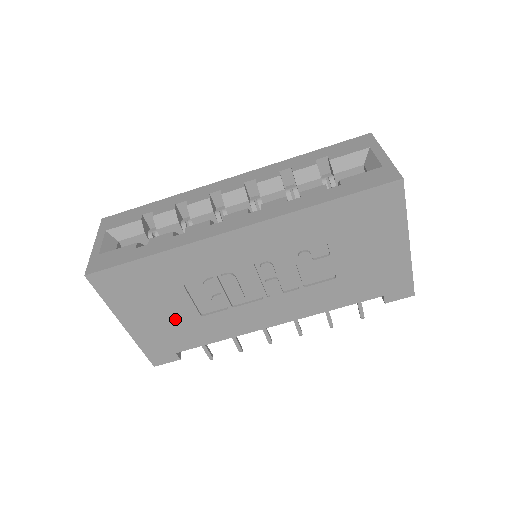
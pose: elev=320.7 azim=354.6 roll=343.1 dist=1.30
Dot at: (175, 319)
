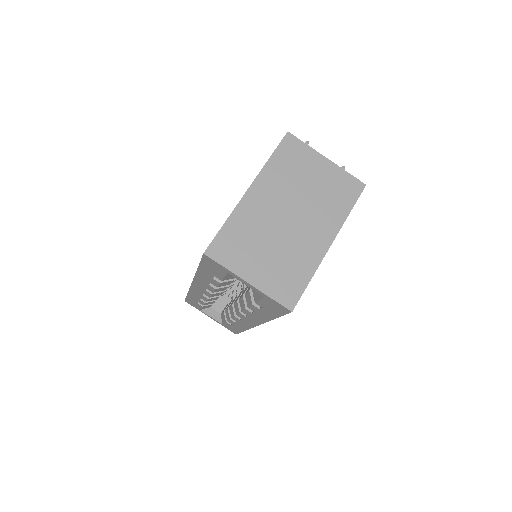
Dot at: occluded
